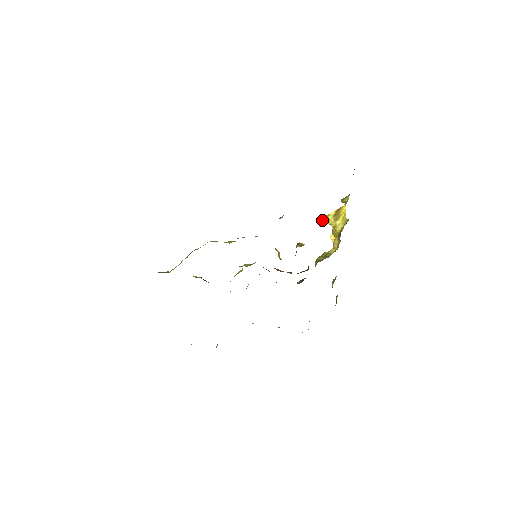
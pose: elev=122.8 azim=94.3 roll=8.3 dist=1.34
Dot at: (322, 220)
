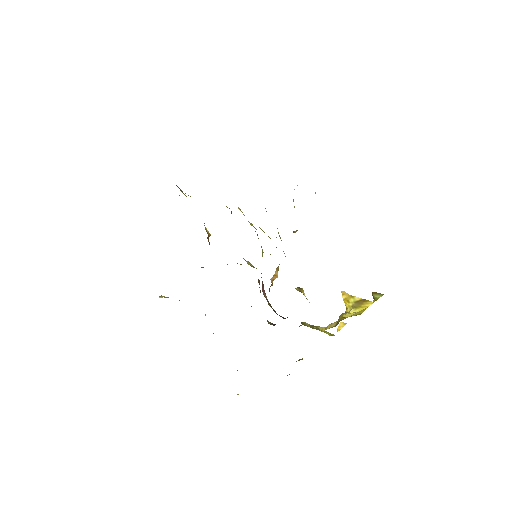
Dot at: (343, 295)
